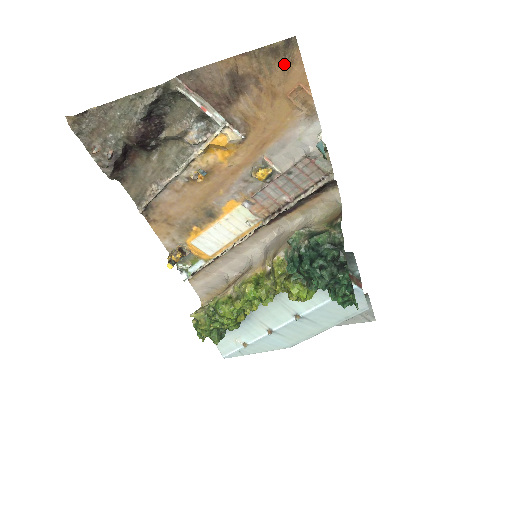
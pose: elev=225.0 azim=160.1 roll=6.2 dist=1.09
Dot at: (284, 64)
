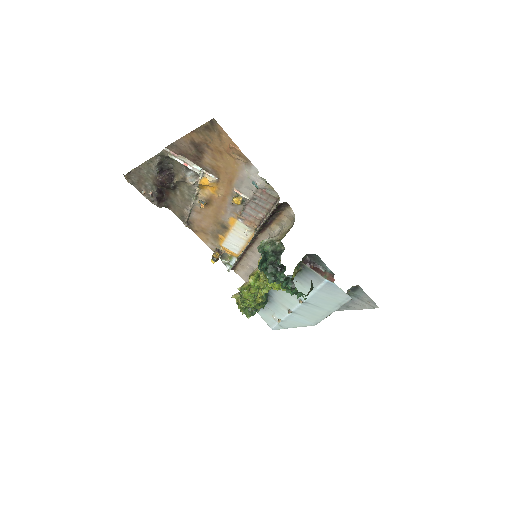
Dot at: (216, 134)
